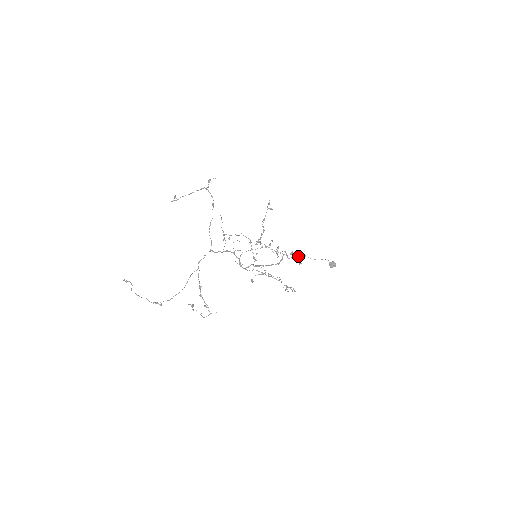
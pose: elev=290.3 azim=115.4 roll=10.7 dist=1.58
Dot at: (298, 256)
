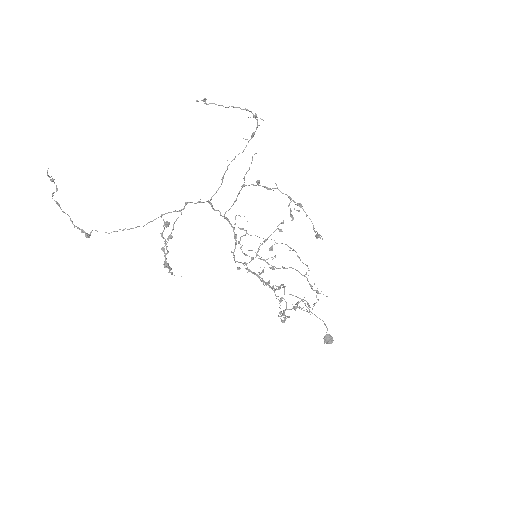
Dot at: occluded
